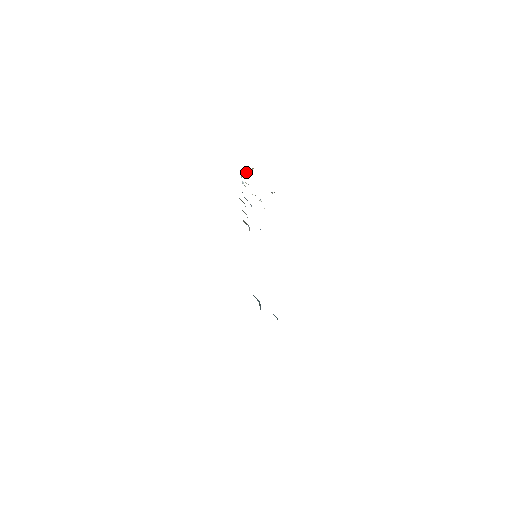
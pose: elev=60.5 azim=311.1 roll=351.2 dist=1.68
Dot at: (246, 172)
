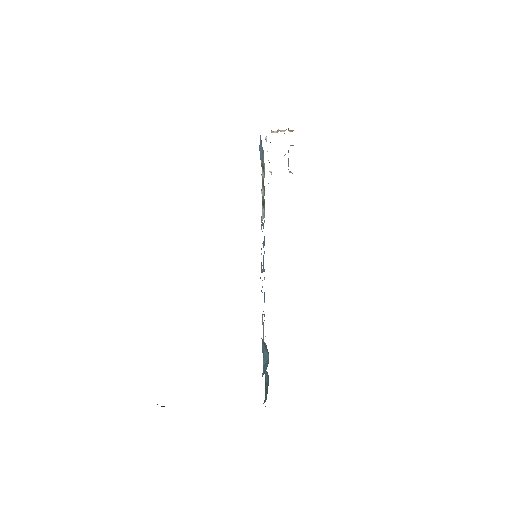
Dot at: occluded
